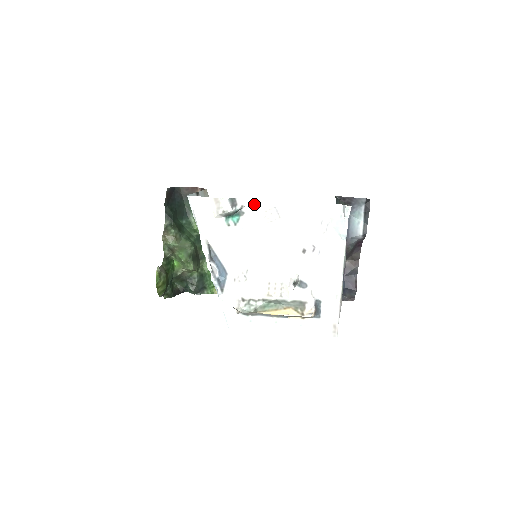
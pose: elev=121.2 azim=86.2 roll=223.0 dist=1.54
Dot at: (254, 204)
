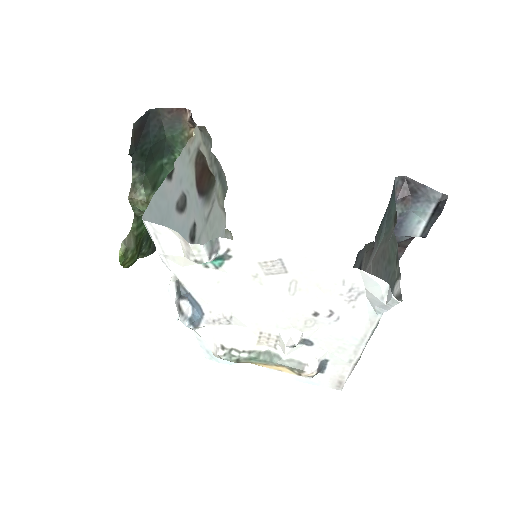
Dot at: (247, 250)
